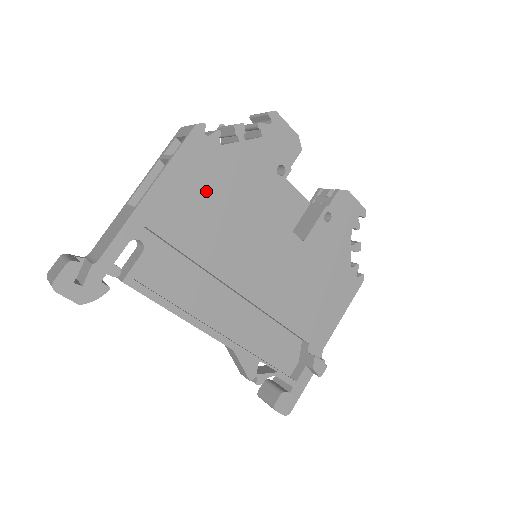
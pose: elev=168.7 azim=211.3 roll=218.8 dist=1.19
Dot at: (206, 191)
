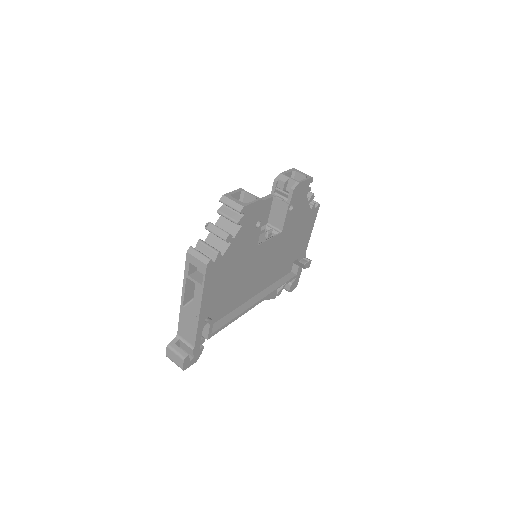
Dot at: (225, 277)
